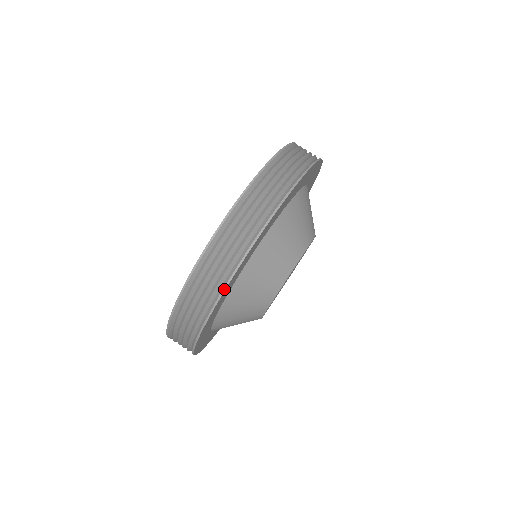
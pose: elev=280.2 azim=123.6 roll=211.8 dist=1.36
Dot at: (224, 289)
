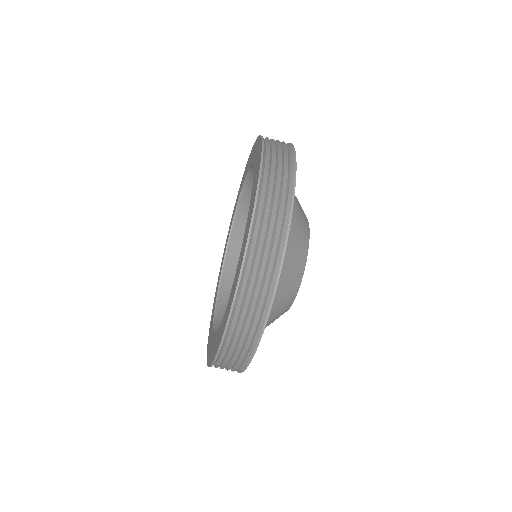
Dot at: occluded
